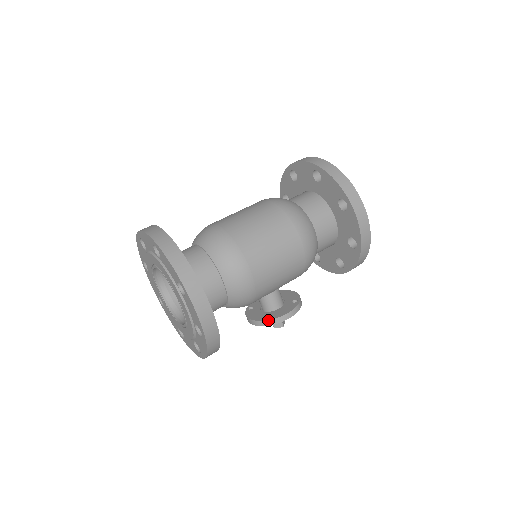
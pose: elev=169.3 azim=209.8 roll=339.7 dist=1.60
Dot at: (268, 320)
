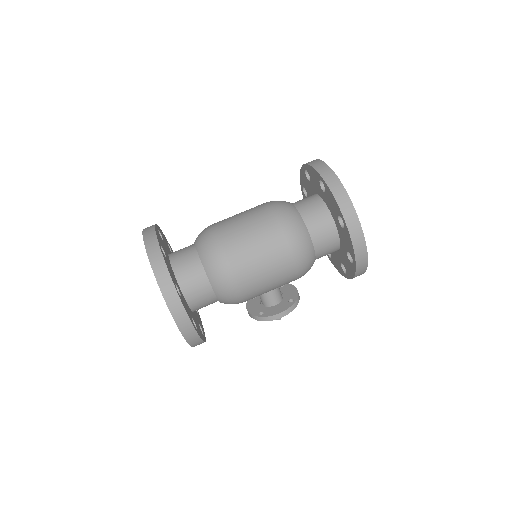
Dot at: (260, 317)
